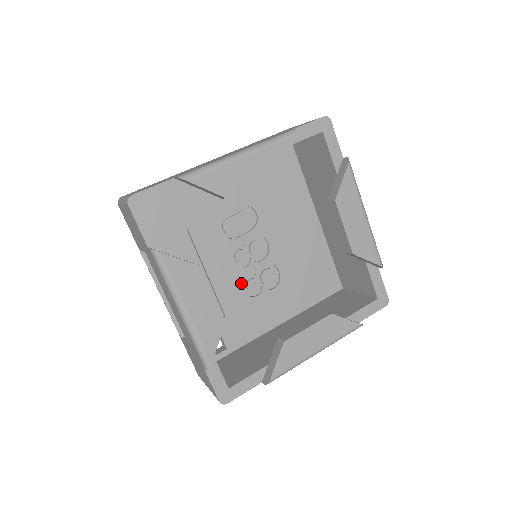
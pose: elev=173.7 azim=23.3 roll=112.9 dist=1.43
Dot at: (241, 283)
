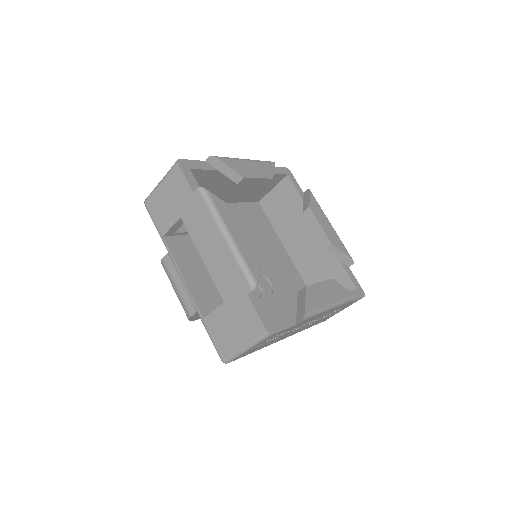
Dot at: occluded
